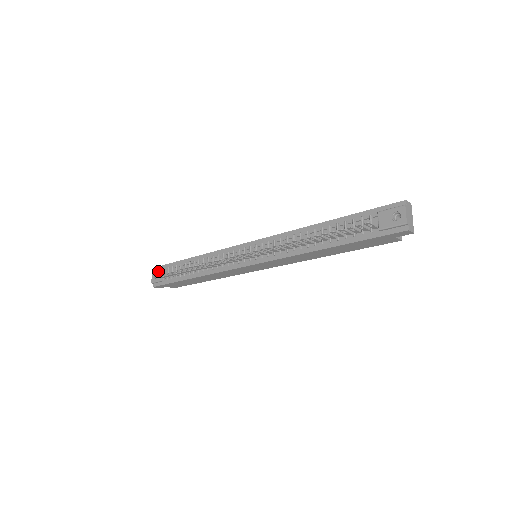
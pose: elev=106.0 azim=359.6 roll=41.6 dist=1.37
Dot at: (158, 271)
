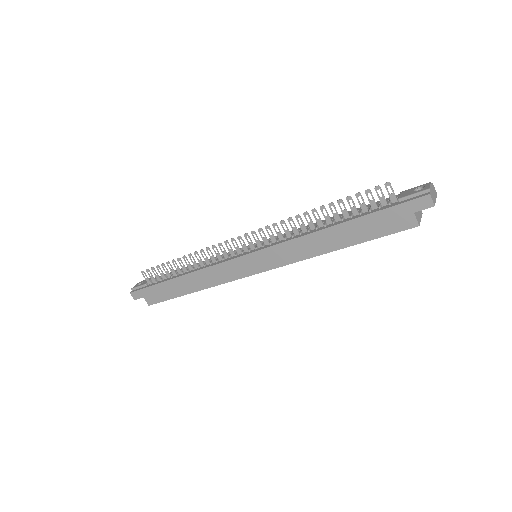
Dot at: occluded
